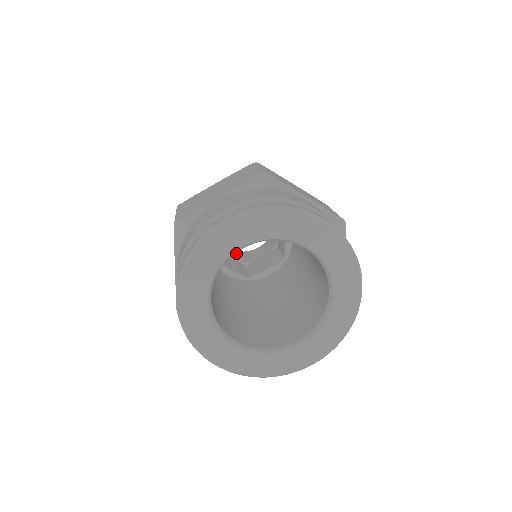
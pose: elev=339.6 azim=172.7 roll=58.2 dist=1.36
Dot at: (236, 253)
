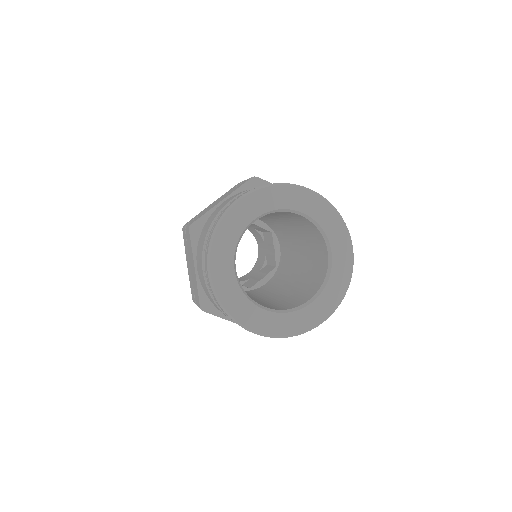
Dot at: occluded
